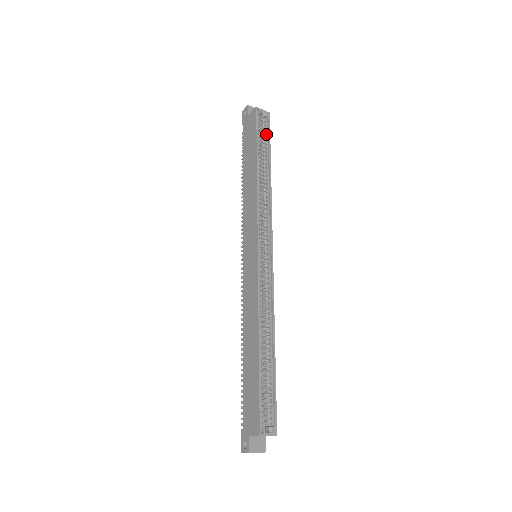
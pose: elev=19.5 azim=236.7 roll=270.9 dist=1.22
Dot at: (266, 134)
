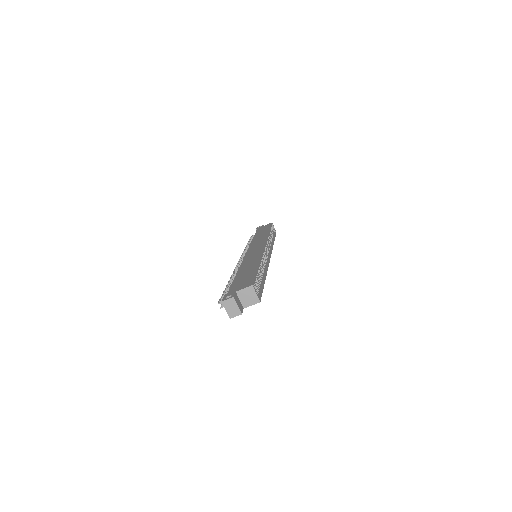
Dot at: (273, 234)
